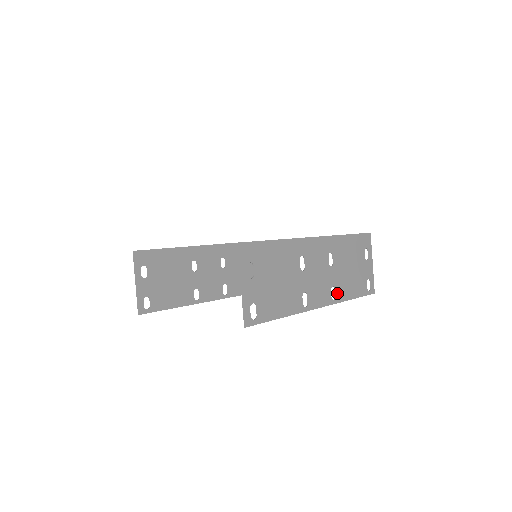
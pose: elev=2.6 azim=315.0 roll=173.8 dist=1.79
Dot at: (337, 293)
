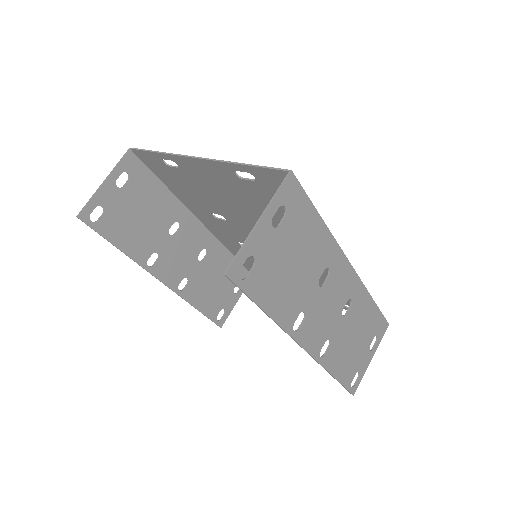
Dot at: (328, 353)
